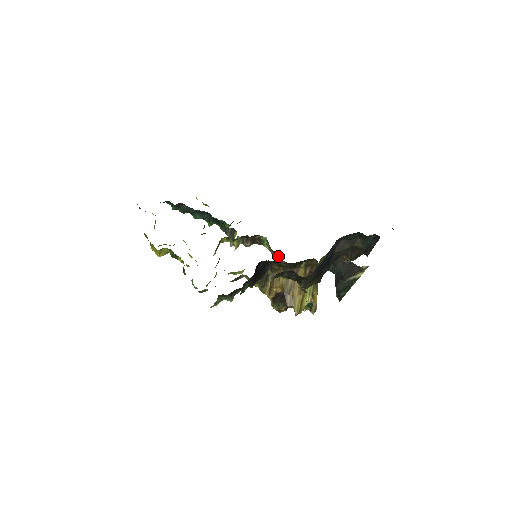
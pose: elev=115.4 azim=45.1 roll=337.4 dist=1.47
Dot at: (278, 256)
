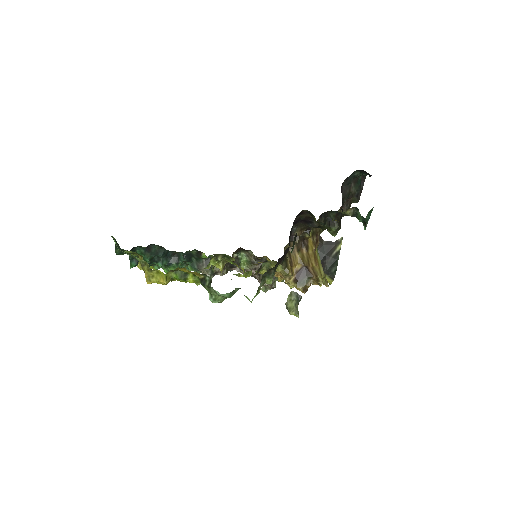
Dot at: occluded
